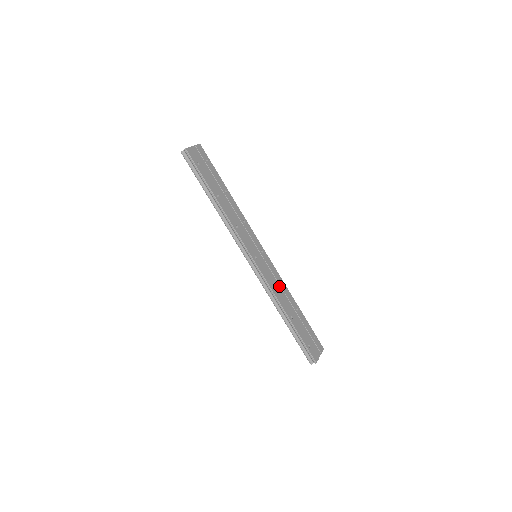
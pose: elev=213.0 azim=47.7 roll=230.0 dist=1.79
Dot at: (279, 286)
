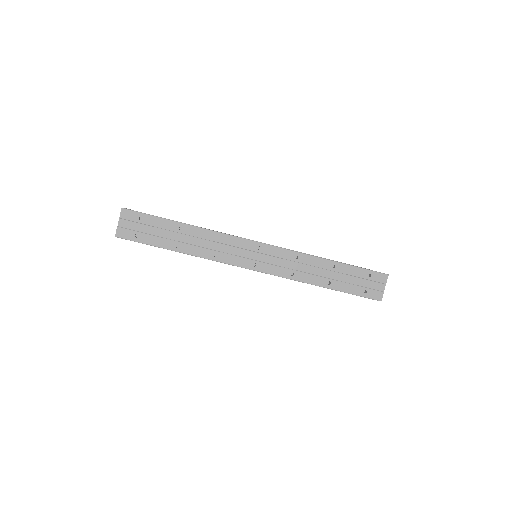
Dot at: (298, 264)
